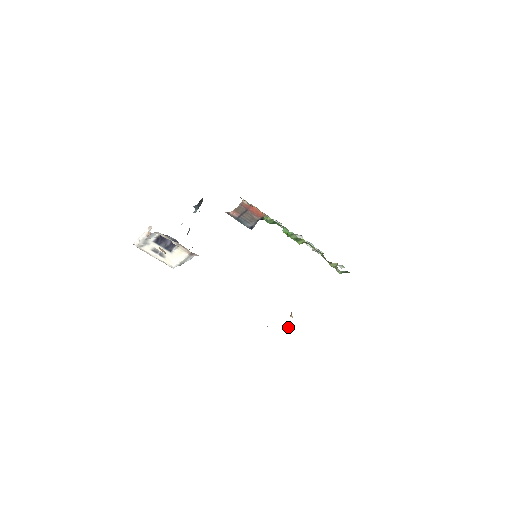
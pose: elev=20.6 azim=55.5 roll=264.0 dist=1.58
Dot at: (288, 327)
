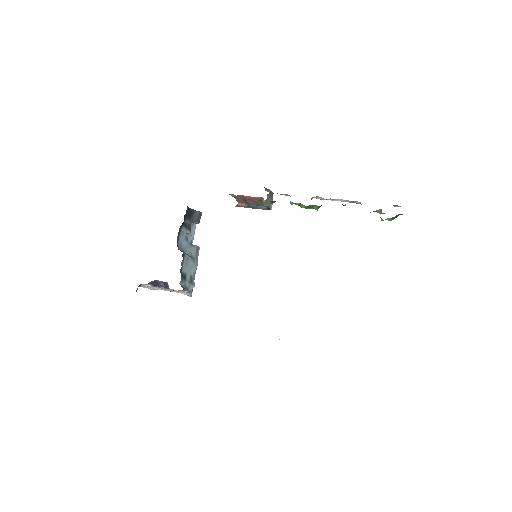
Dot at: occluded
